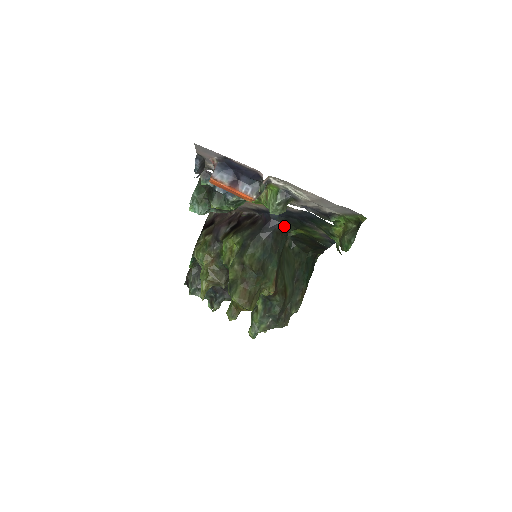
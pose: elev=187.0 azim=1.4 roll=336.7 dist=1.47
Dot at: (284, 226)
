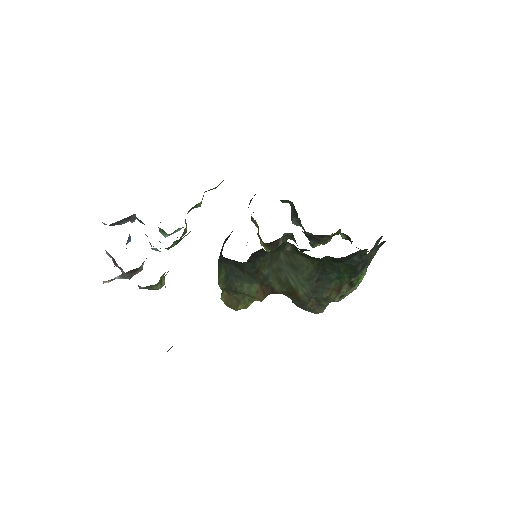
Dot at: occluded
